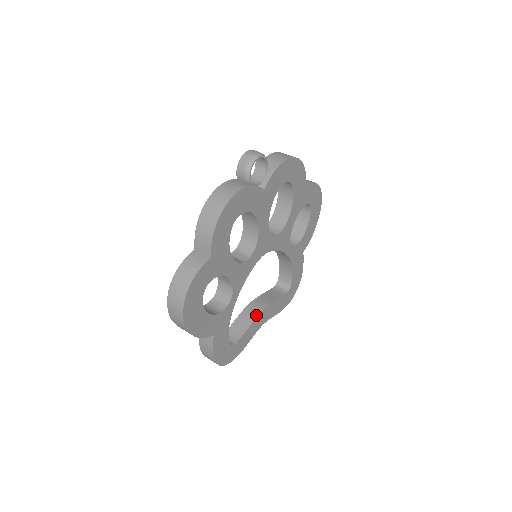
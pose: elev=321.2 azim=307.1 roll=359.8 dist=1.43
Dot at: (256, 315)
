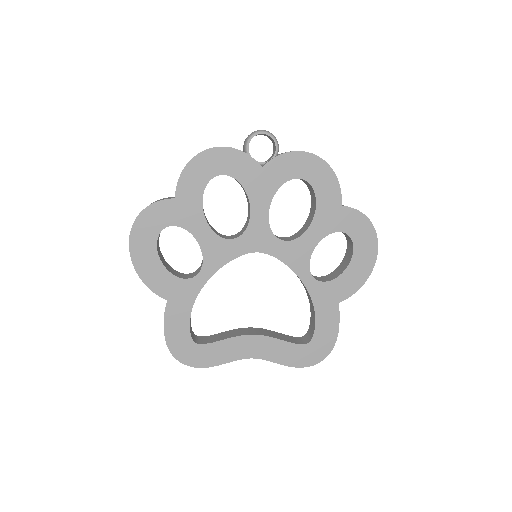
Dot at: (242, 334)
